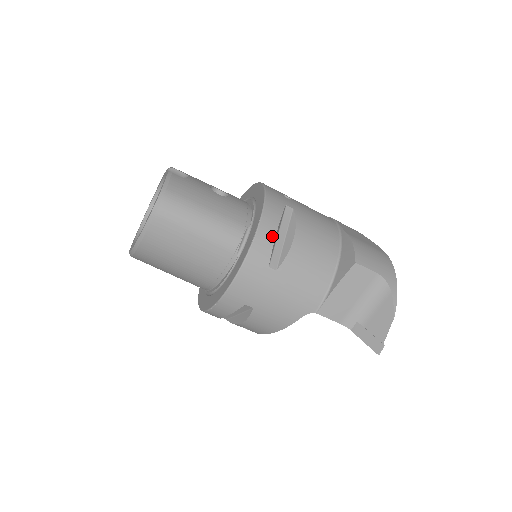
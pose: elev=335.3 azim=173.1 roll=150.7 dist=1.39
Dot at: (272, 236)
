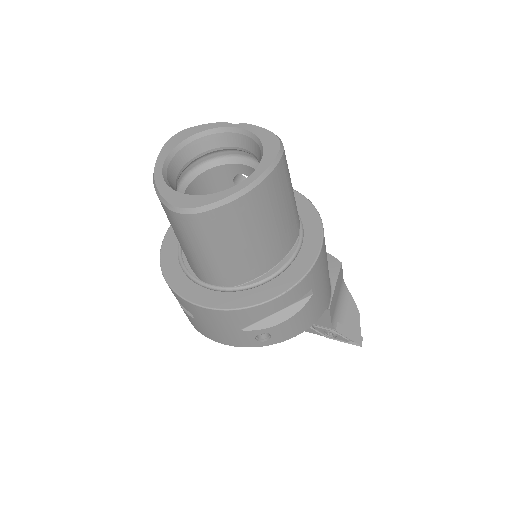
Dot at: occluded
